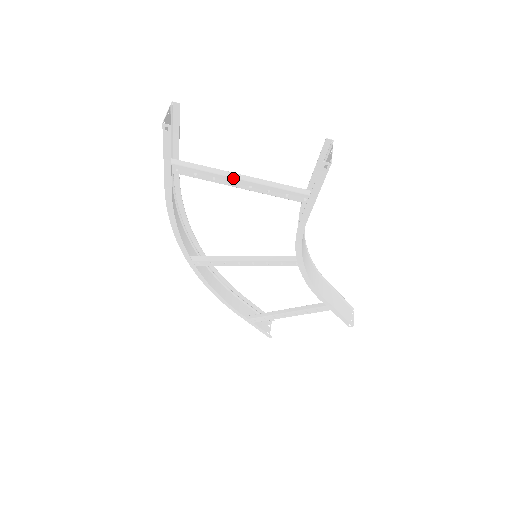
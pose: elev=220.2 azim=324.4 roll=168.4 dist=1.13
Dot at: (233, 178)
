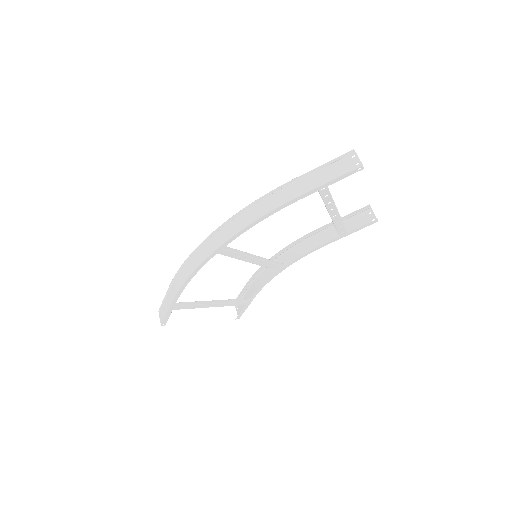
Dot at: (336, 208)
